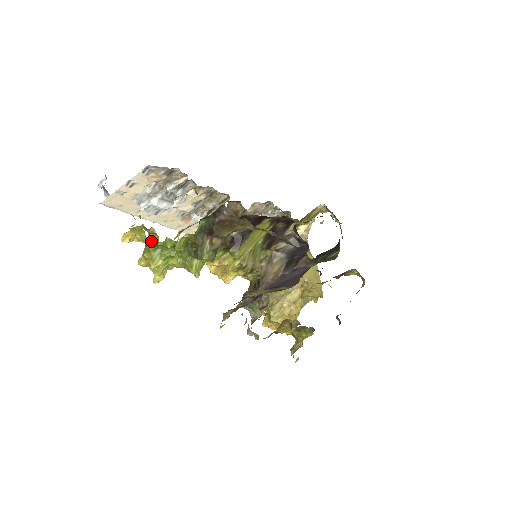
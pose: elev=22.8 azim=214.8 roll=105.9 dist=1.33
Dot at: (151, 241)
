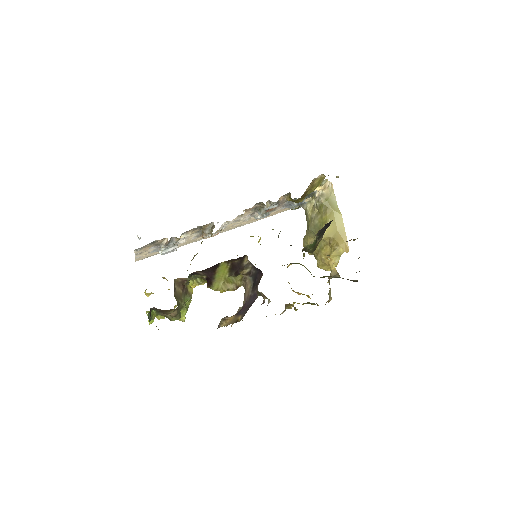
Dot at: (146, 311)
